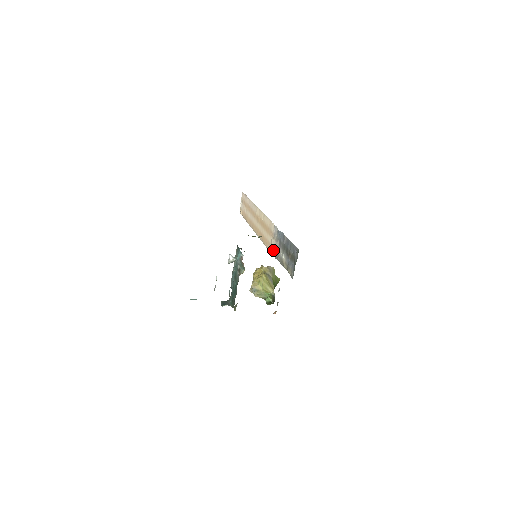
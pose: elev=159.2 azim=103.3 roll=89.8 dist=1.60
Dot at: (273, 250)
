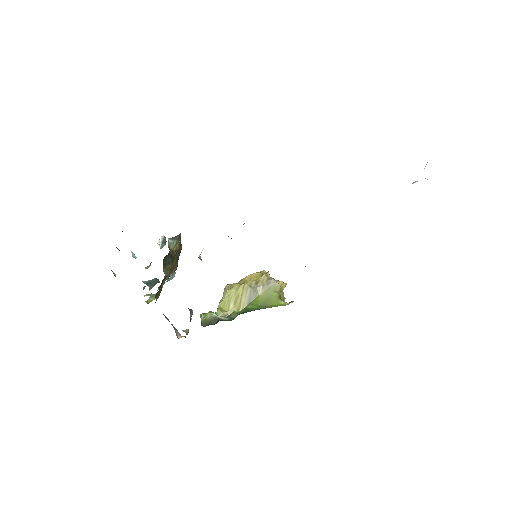
Dot at: occluded
